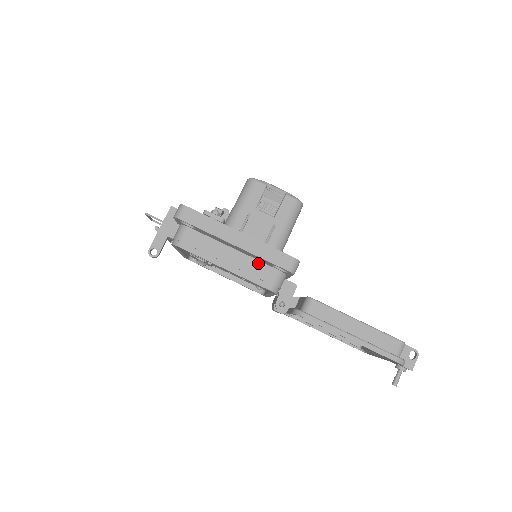
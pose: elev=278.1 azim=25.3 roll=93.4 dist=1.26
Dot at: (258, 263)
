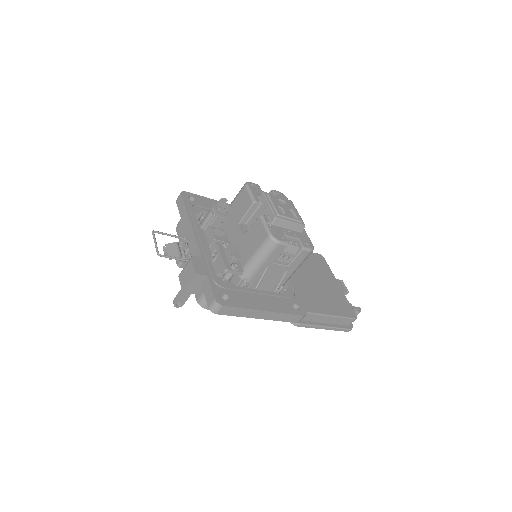
Dot at: occluded
